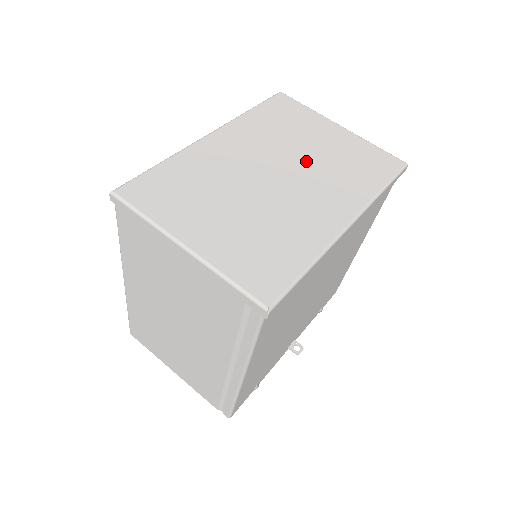
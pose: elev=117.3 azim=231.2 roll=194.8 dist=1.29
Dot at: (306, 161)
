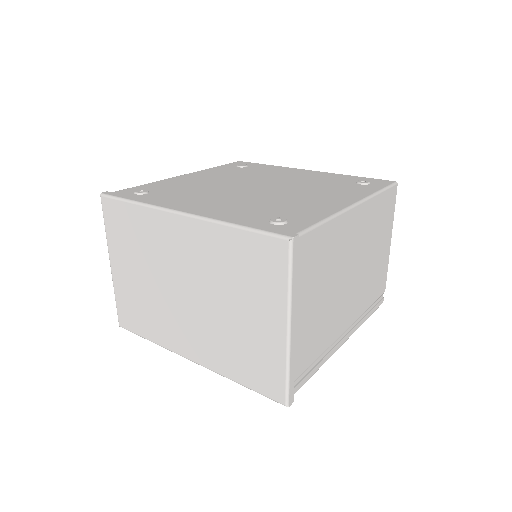
Dot at: (216, 311)
